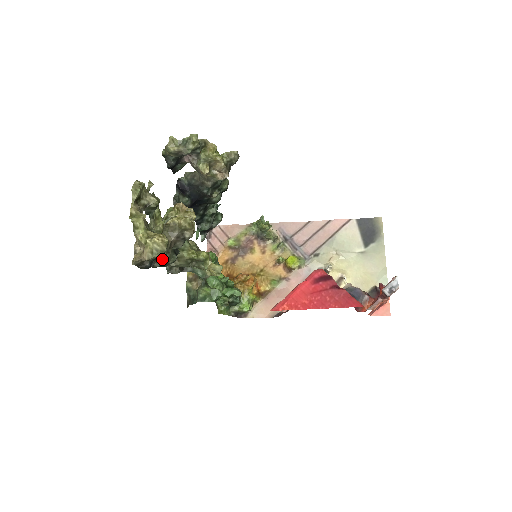
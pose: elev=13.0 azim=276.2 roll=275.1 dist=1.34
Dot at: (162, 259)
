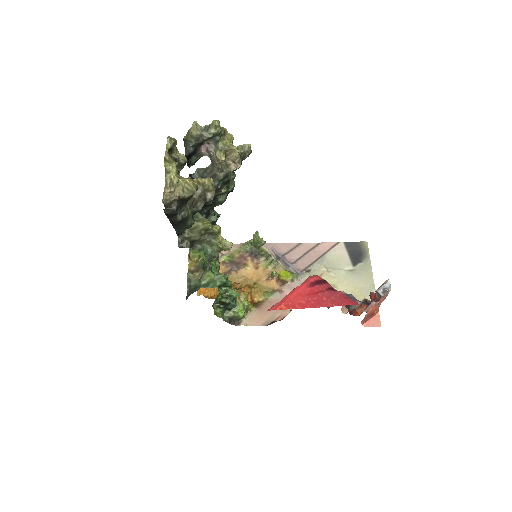
Dot at: (185, 212)
